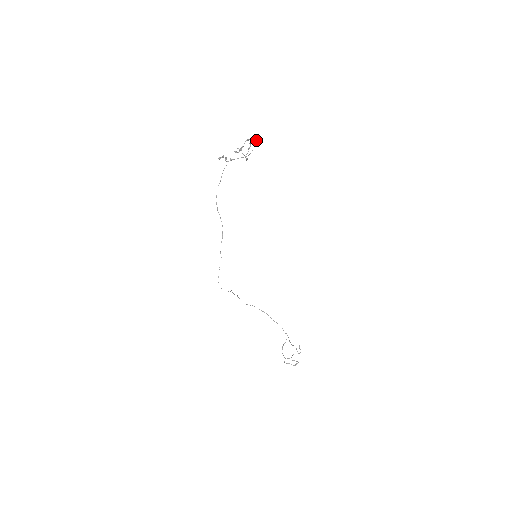
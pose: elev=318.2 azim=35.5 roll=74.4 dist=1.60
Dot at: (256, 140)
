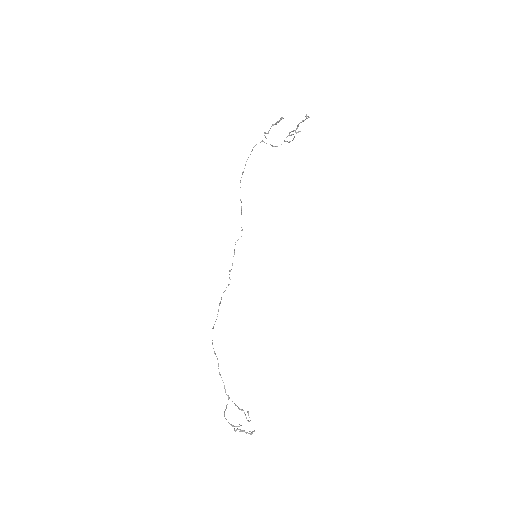
Dot at: (296, 132)
